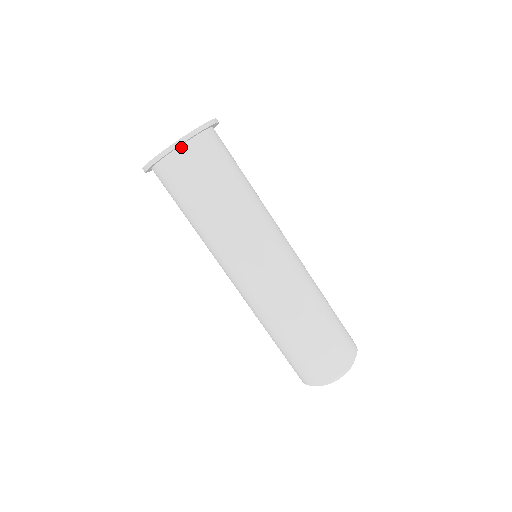
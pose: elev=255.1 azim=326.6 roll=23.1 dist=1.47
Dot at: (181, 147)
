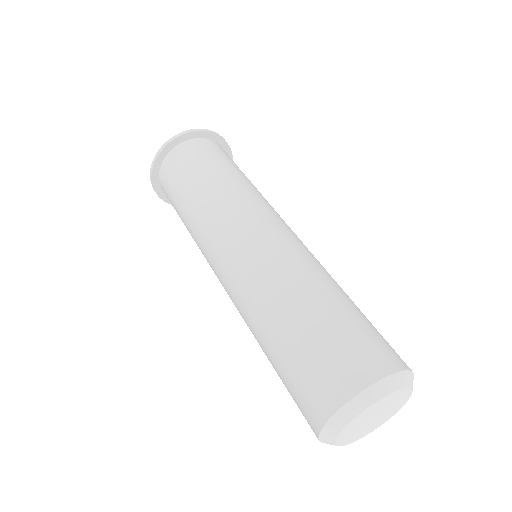
Dot at: (221, 147)
